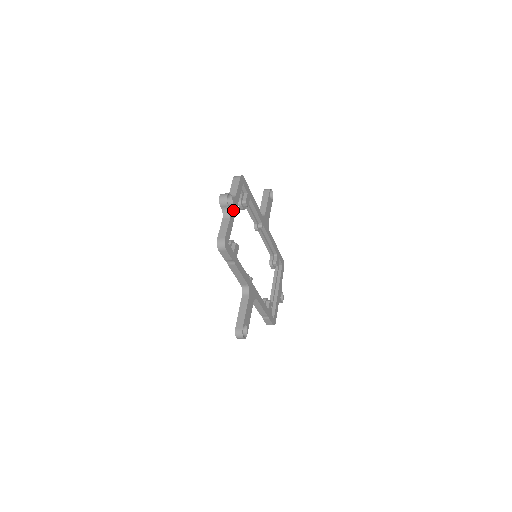
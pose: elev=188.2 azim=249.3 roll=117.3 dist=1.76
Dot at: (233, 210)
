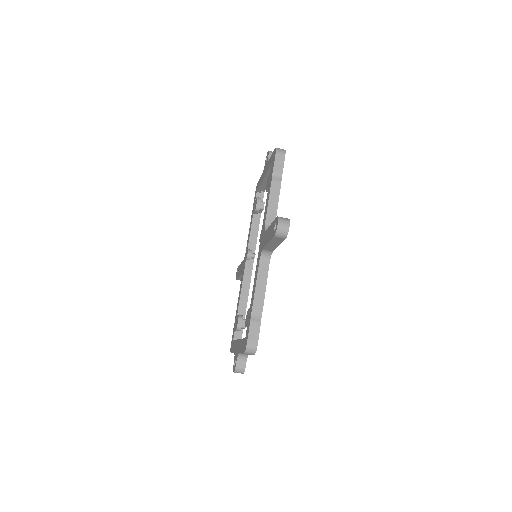
Dot at: occluded
